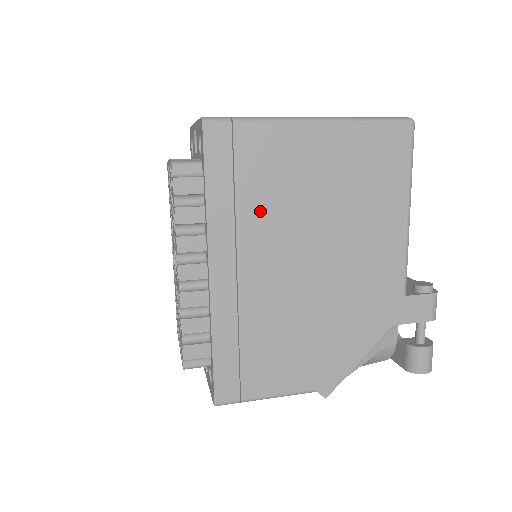
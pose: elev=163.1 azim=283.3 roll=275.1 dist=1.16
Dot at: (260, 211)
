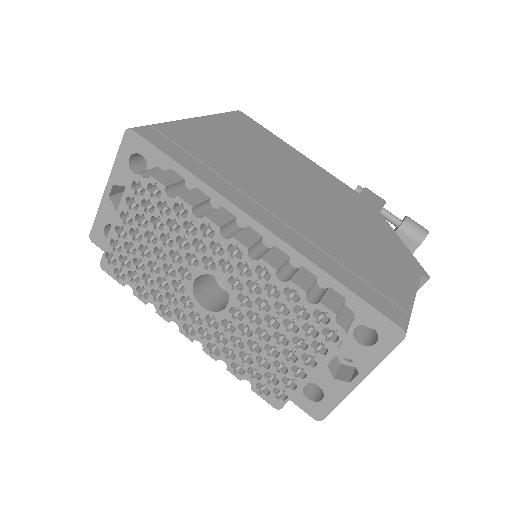
Dot at: (234, 172)
